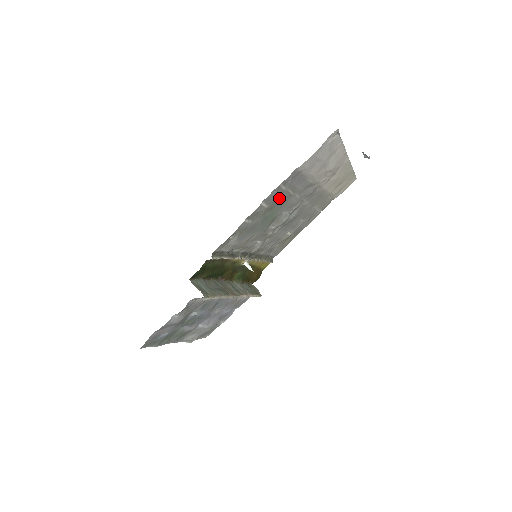
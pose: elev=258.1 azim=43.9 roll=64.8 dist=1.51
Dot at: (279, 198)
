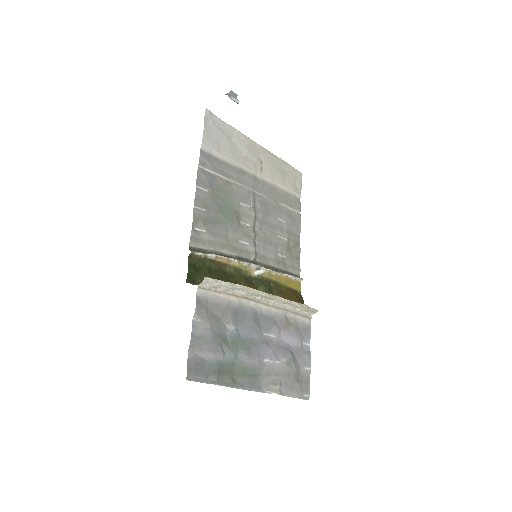
Dot at: (215, 184)
